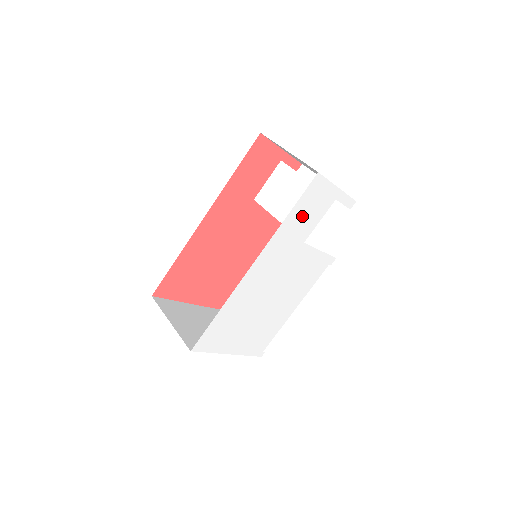
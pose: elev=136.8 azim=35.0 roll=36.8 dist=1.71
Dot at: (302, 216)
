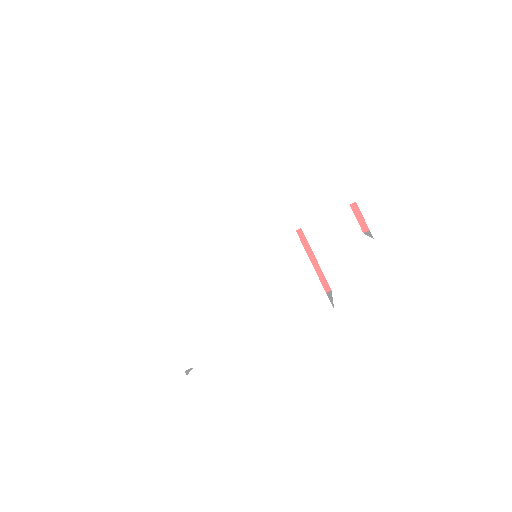
Dot at: (305, 186)
